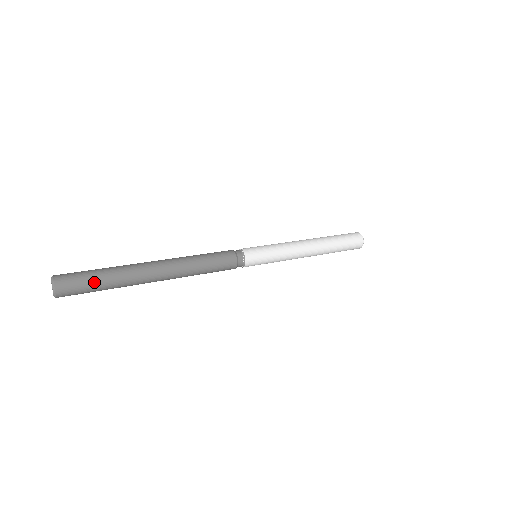
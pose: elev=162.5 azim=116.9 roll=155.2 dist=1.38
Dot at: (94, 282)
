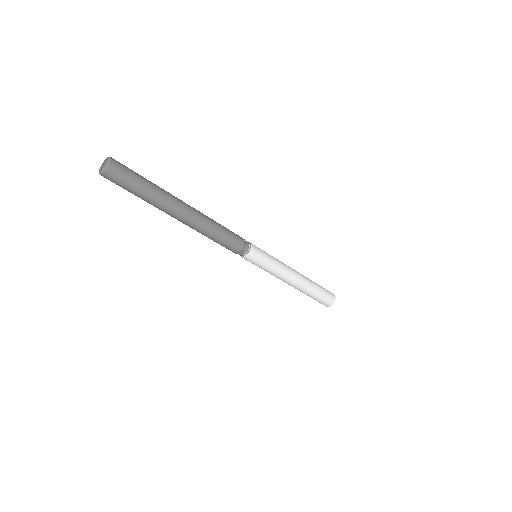
Dot at: (139, 180)
